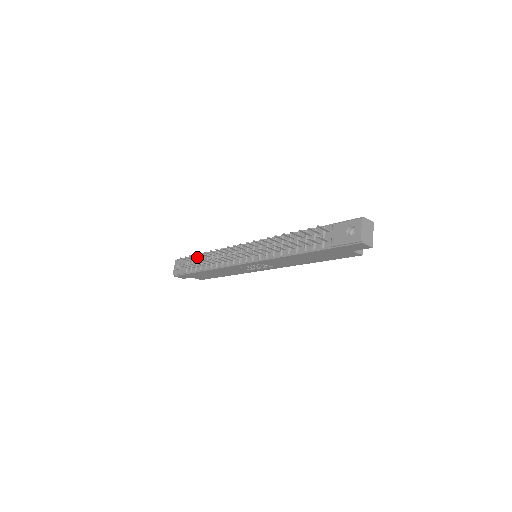
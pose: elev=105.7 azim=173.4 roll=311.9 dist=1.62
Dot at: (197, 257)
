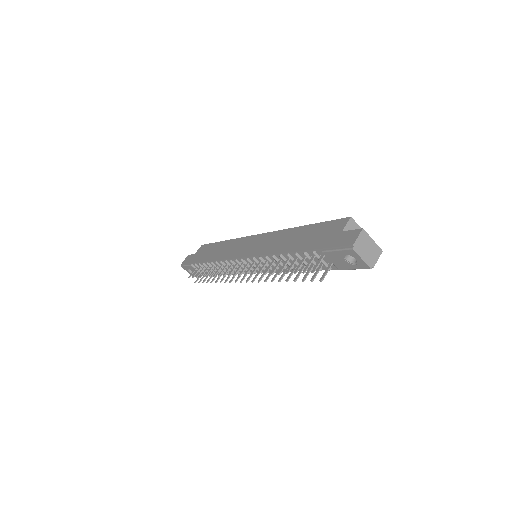
Dot at: (202, 270)
